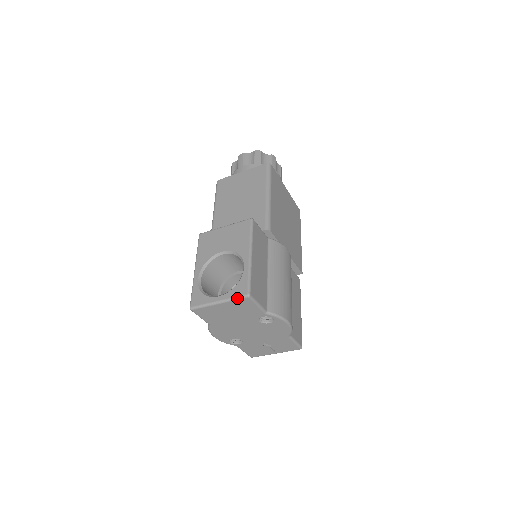
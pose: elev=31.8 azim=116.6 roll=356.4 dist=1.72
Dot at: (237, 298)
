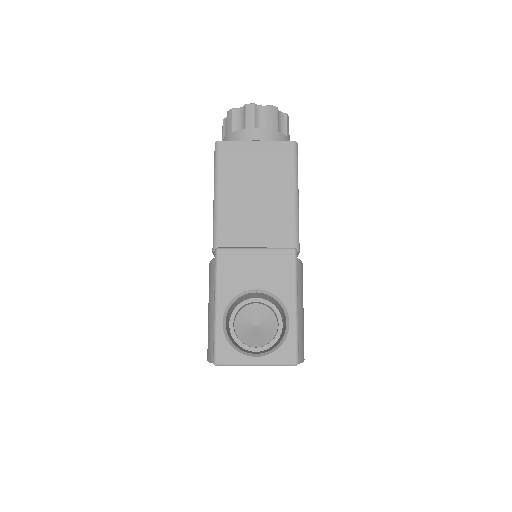
Dot at: (282, 365)
